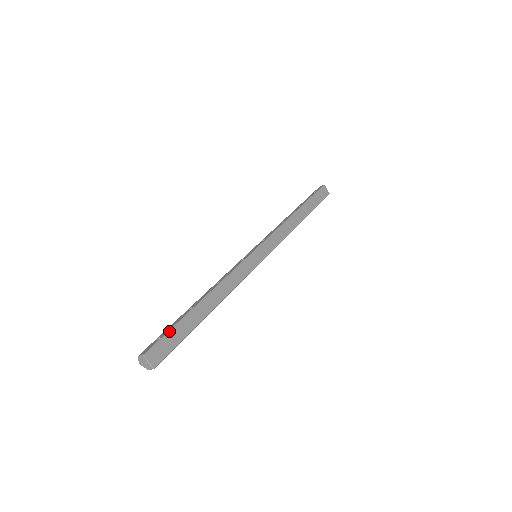
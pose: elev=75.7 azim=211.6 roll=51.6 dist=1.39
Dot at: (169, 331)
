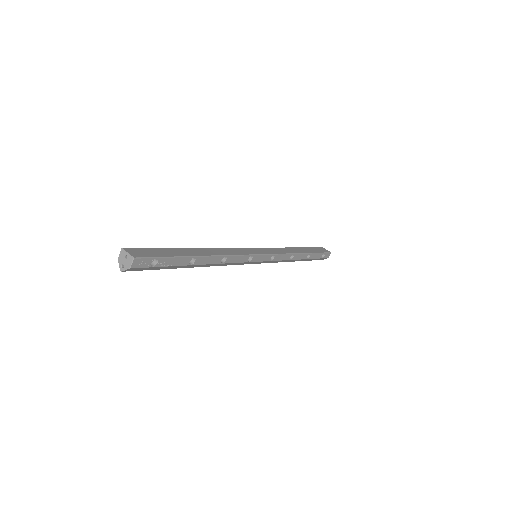
Dot at: (154, 248)
